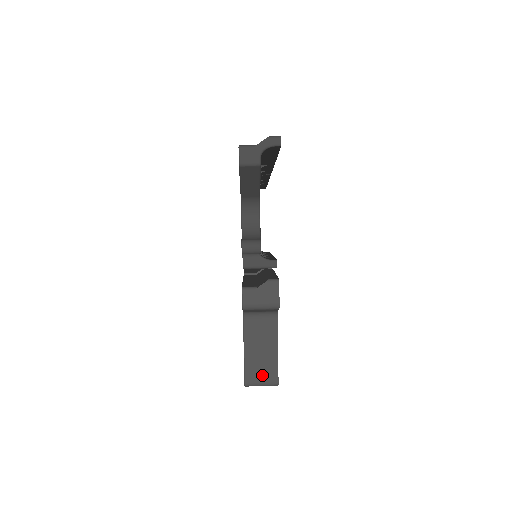
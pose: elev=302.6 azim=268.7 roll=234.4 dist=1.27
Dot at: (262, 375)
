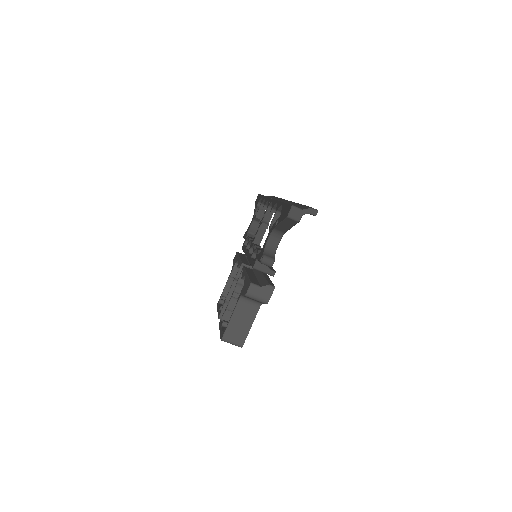
Dot at: (235, 338)
